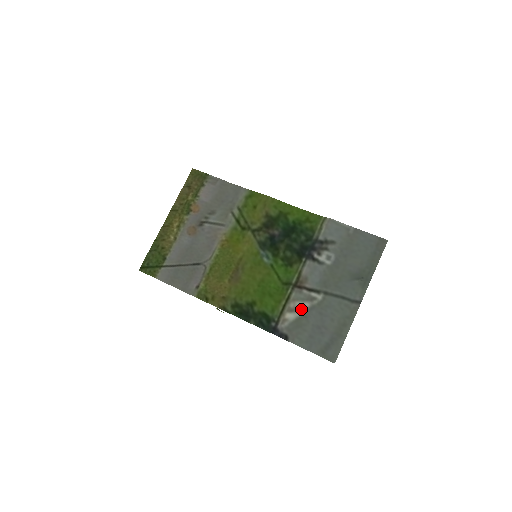
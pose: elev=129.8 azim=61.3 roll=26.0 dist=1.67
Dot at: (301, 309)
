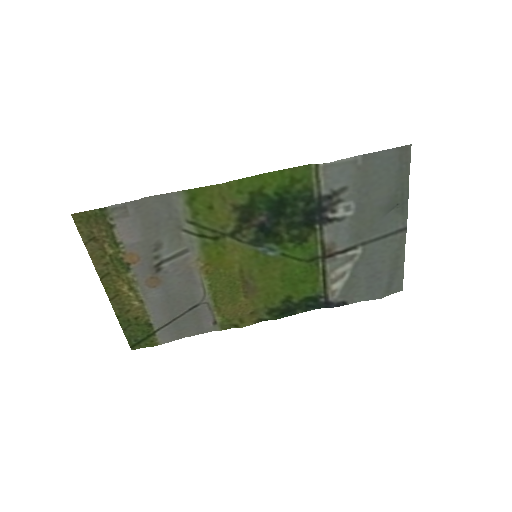
Dot at: (345, 273)
